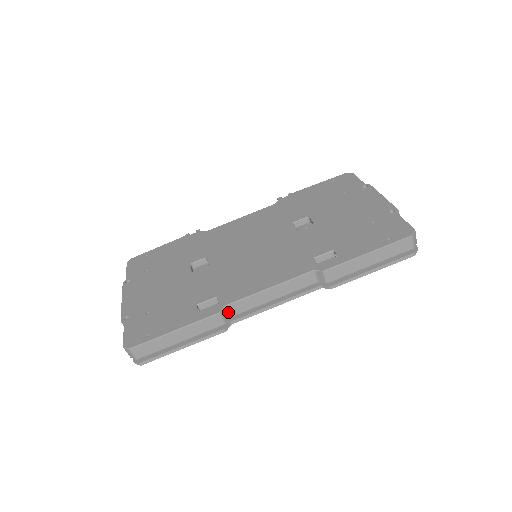
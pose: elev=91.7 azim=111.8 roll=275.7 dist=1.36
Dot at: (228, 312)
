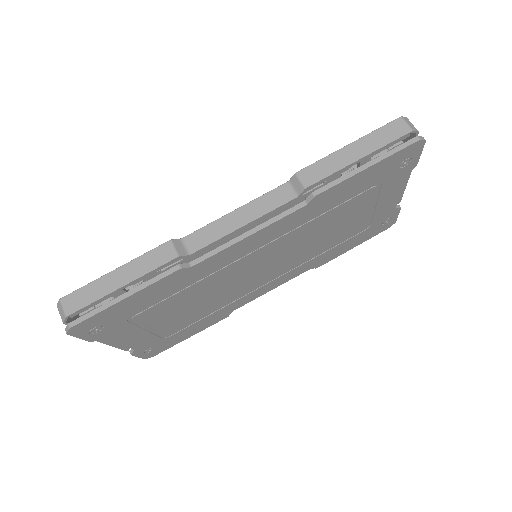
Dot at: (186, 247)
